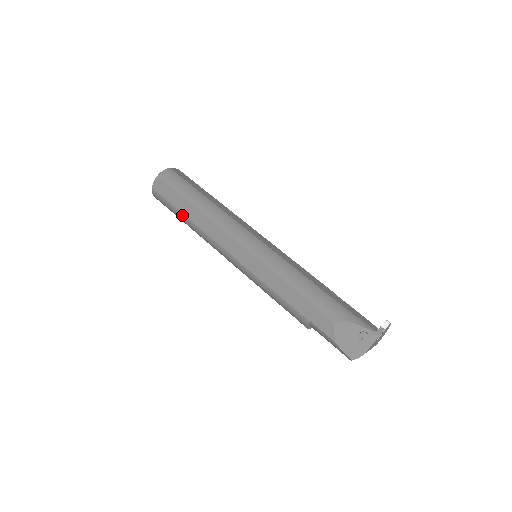
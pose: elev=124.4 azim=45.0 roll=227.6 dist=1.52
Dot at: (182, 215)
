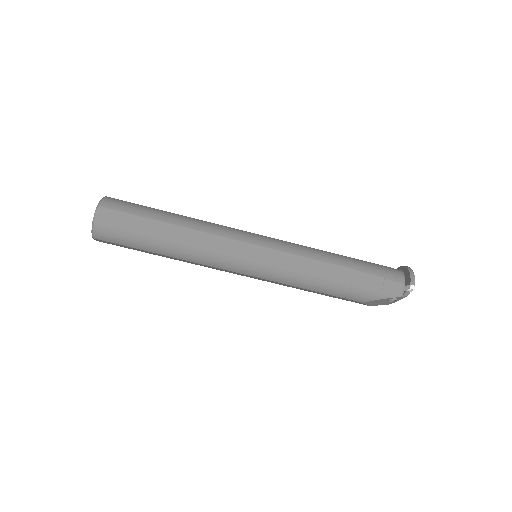
Dot at: occluded
